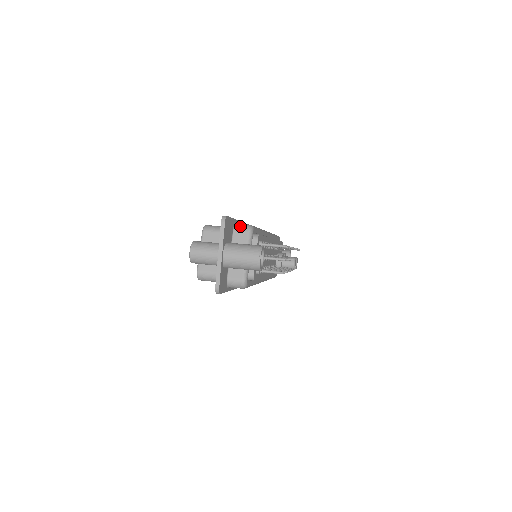
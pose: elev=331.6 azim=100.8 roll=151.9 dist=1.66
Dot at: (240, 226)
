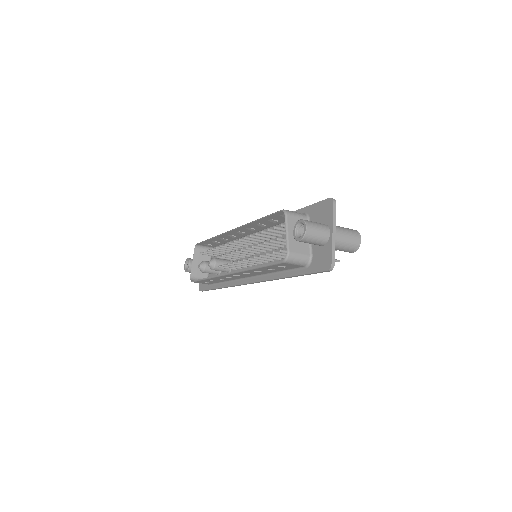
Dot at: occluded
